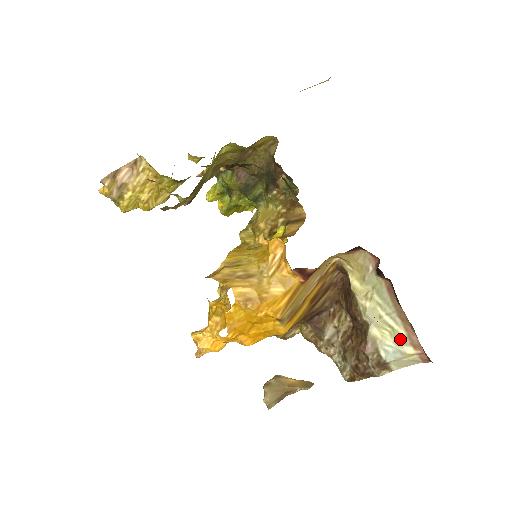
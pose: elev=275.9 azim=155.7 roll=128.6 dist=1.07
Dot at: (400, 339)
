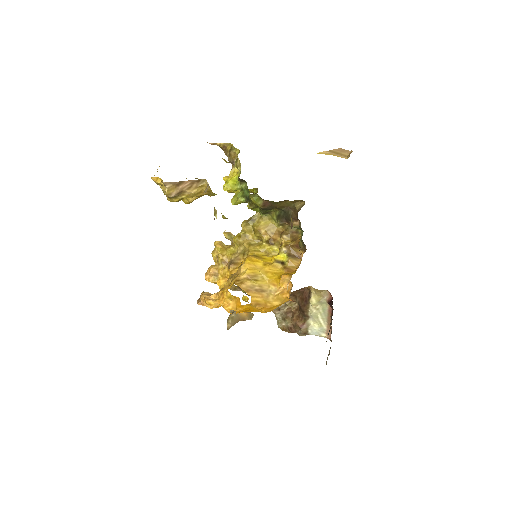
Dot at: (322, 330)
